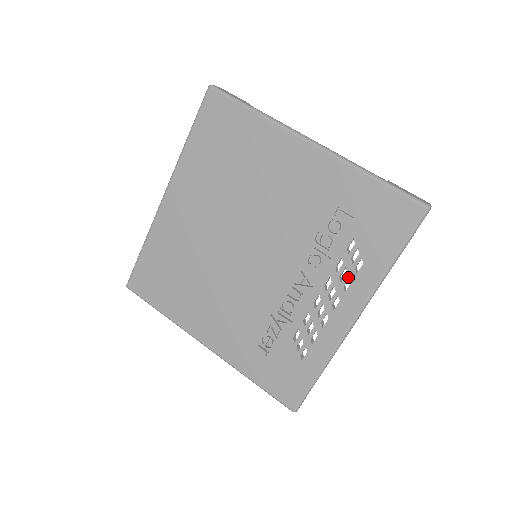
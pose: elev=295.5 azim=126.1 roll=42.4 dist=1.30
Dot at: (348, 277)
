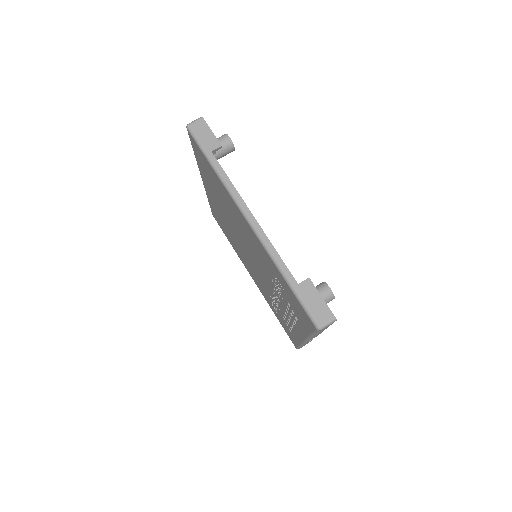
Dot at: (294, 318)
